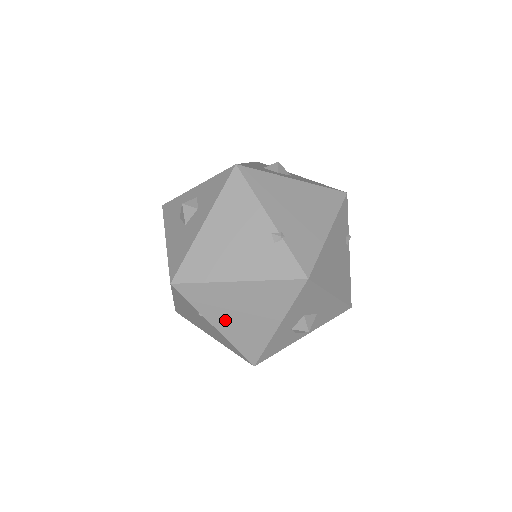
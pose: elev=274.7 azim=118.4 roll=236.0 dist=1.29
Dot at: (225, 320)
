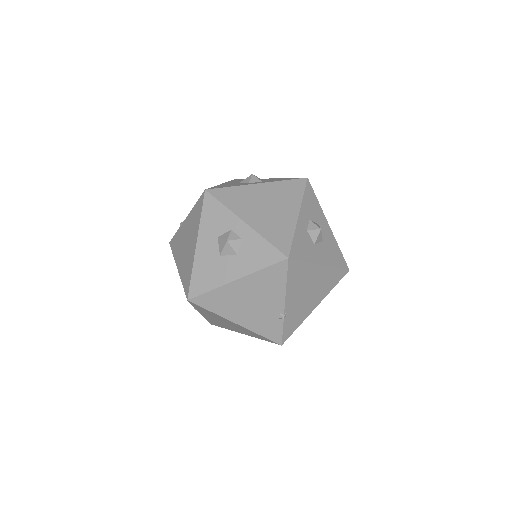
Dot at: (211, 317)
